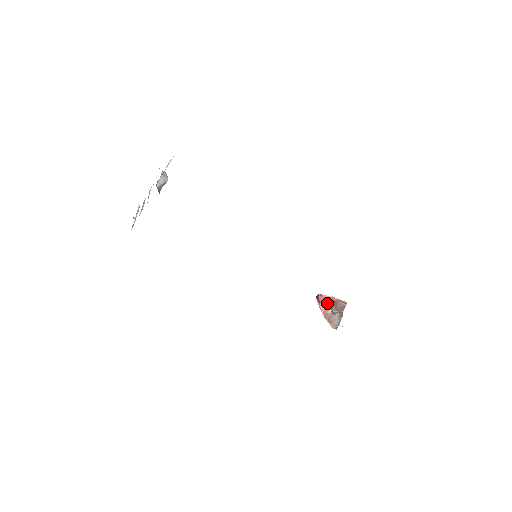
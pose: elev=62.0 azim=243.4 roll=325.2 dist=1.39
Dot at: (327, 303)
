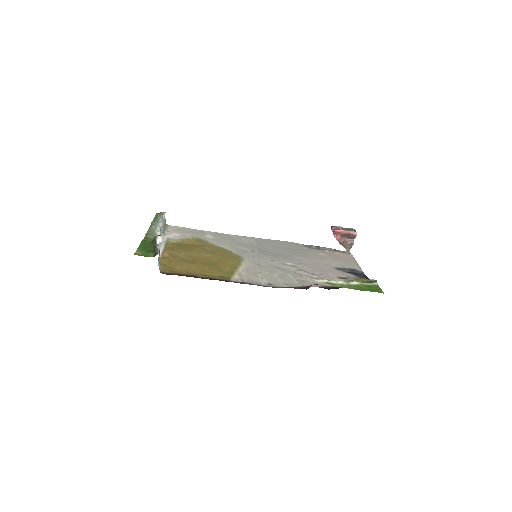
Dot at: (339, 235)
